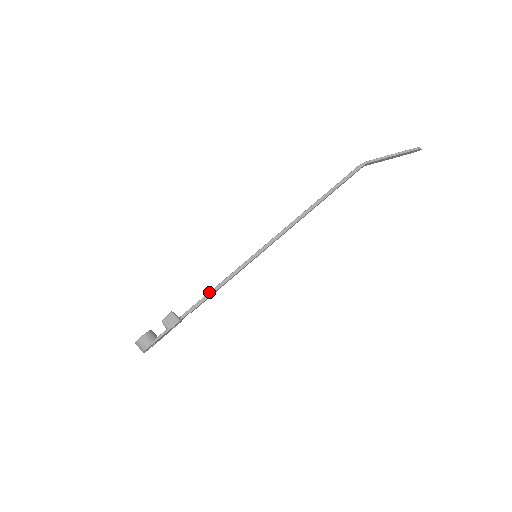
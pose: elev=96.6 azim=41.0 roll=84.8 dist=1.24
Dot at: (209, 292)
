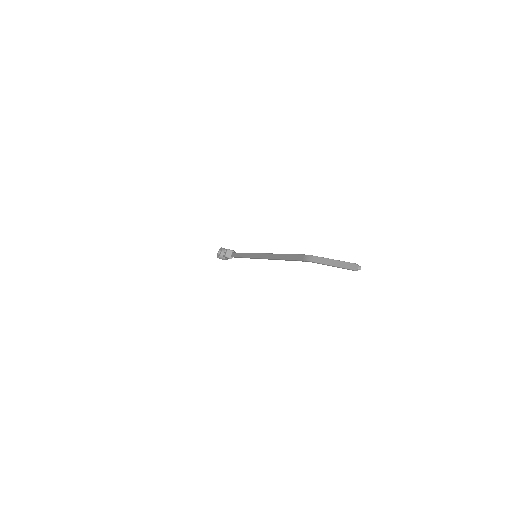
Dot at: (239, 257)
